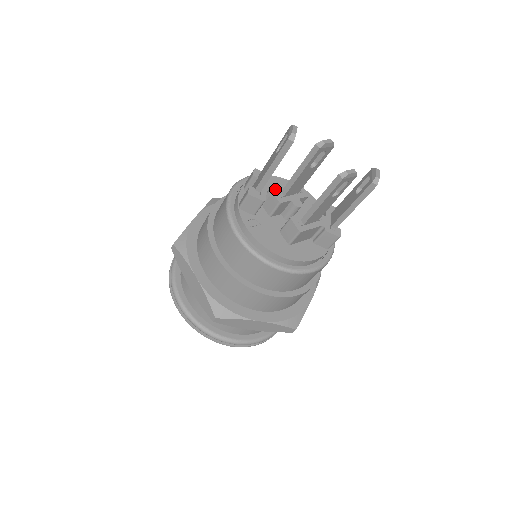
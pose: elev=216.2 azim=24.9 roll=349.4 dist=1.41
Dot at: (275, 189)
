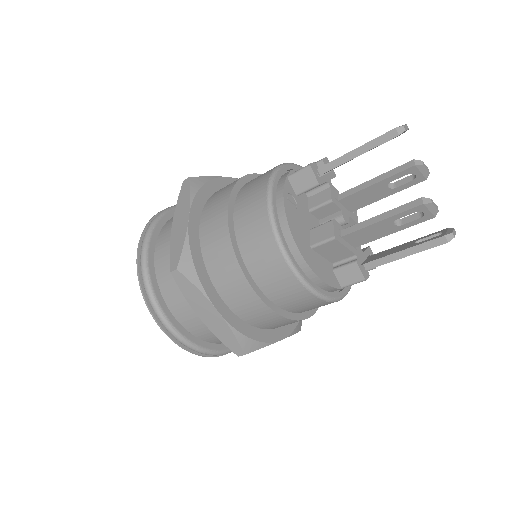
Dot at: (334, 188)
